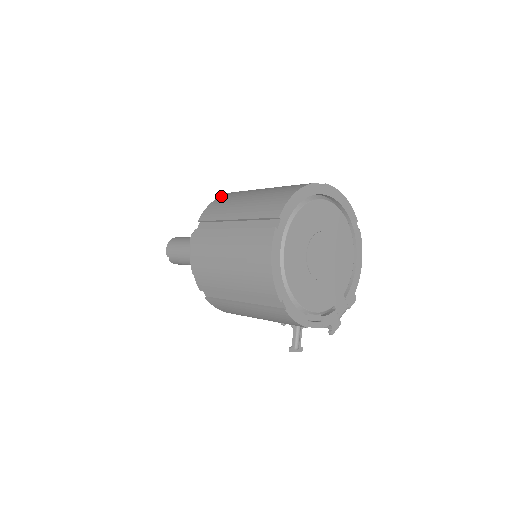
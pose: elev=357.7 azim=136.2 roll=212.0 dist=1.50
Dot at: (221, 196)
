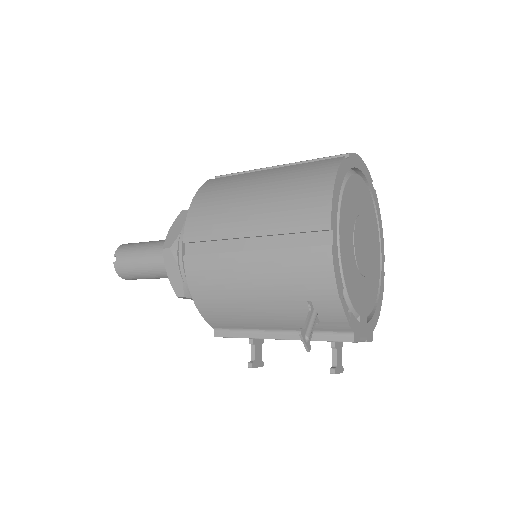
Dot at: occluded
